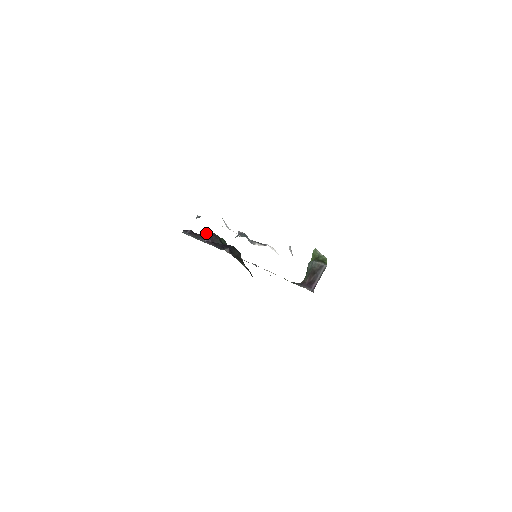
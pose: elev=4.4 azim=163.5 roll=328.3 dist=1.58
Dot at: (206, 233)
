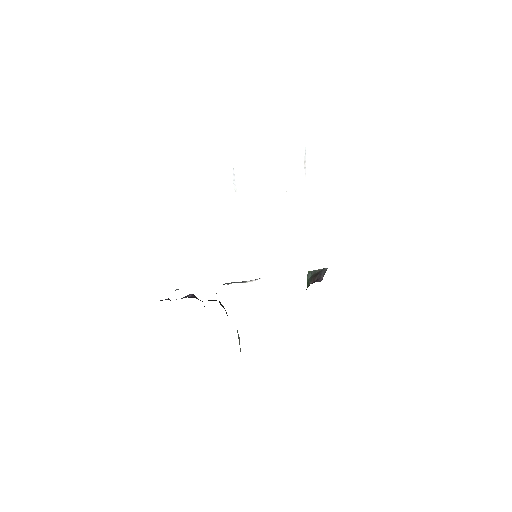
Dot at: occluded
